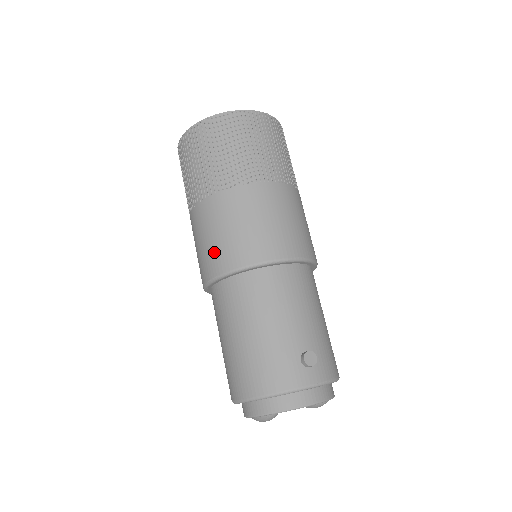
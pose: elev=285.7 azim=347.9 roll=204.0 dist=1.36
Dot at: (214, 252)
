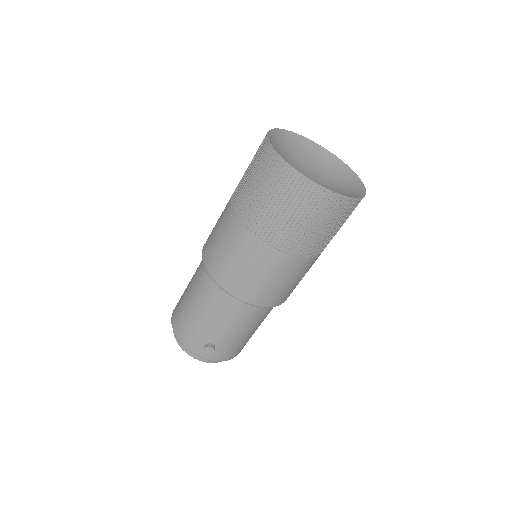
Dot at: (211, 248)
